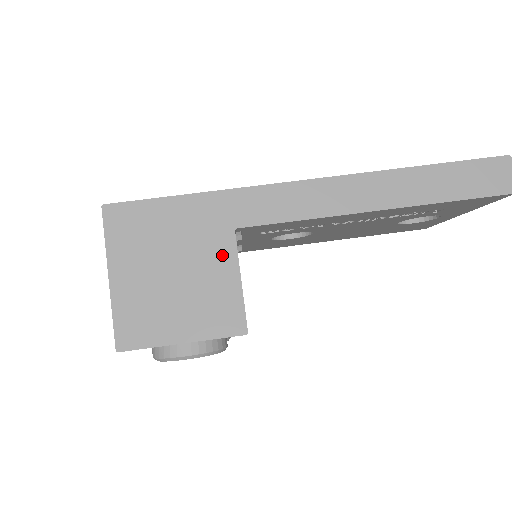
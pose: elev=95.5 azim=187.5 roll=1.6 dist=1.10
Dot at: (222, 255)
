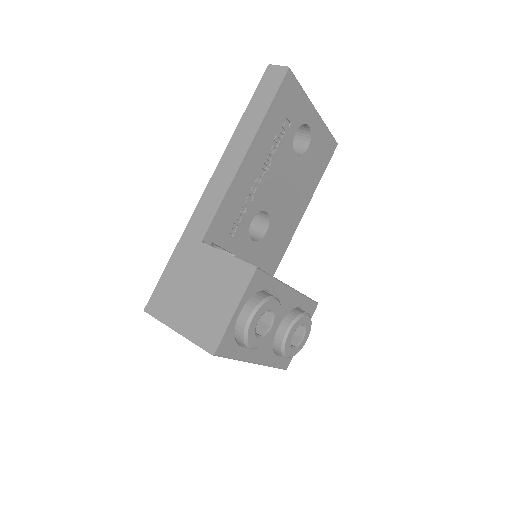
Dot at: (209, 257)
